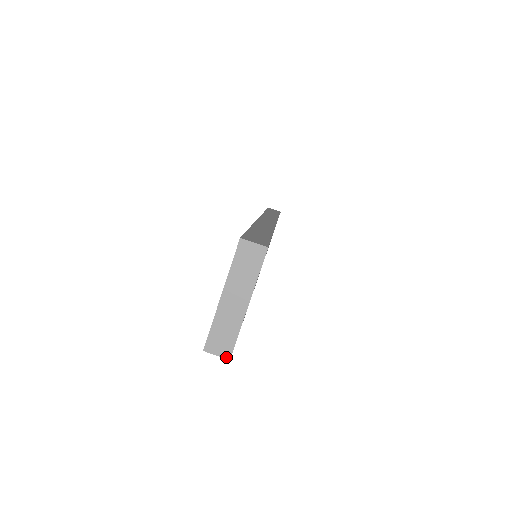
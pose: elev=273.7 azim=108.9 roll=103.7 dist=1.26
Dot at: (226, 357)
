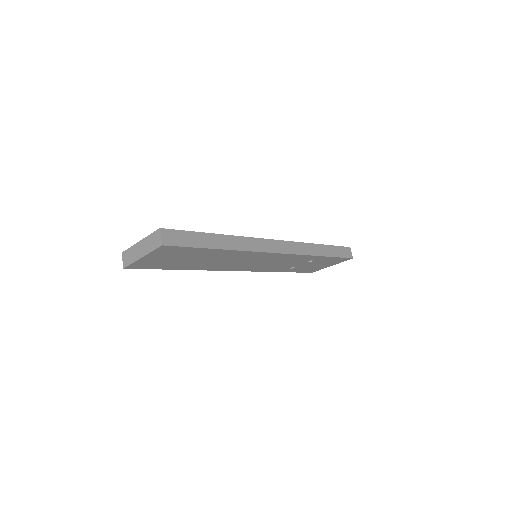
Dot at: (124, 266)
